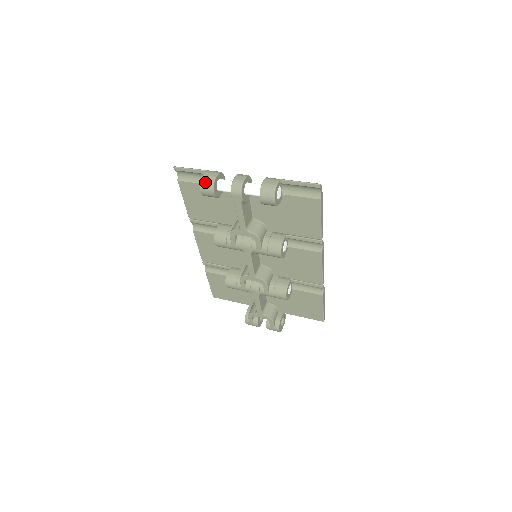
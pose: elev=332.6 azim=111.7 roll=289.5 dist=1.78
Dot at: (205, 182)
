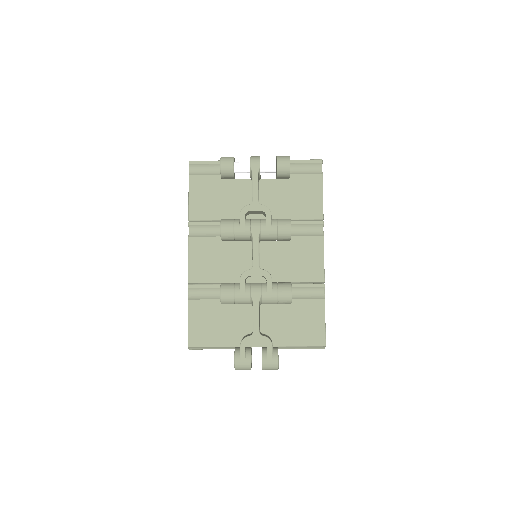
Dot at: (225, 157)
